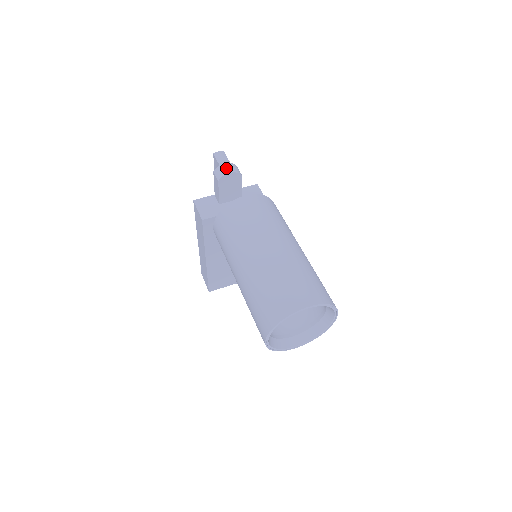
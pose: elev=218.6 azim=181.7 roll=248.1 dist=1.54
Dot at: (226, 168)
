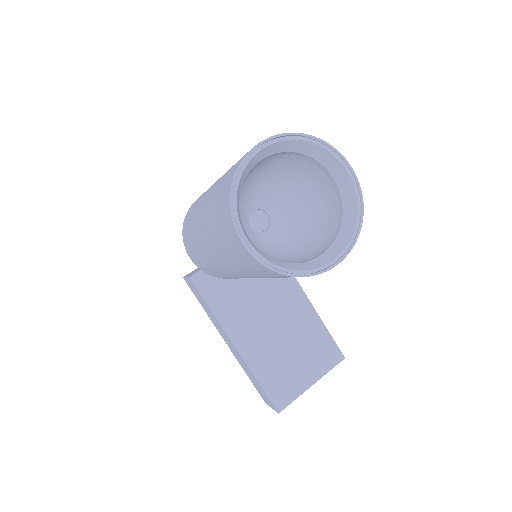
Dot at: occluded
